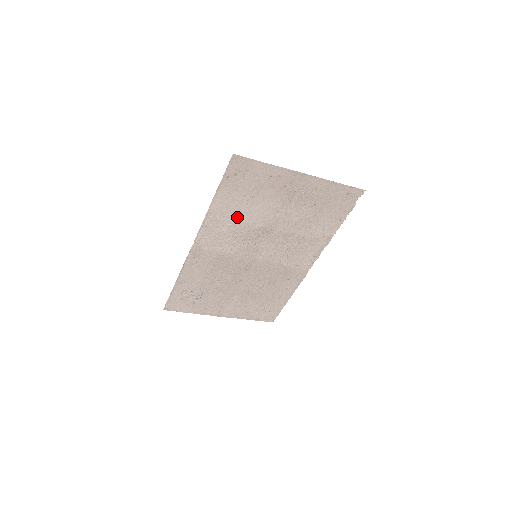
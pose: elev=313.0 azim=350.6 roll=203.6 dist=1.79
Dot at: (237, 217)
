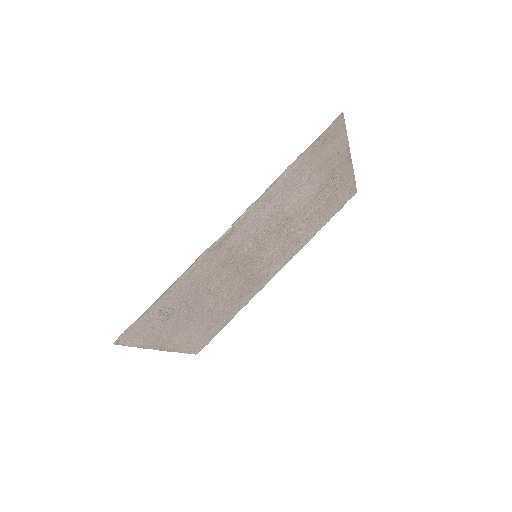
Dot at: (284, 197)
